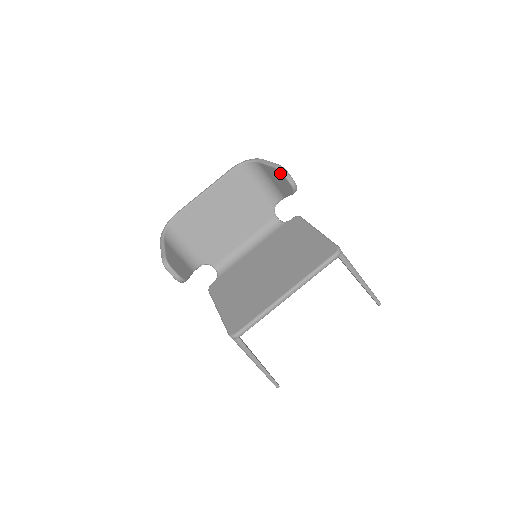
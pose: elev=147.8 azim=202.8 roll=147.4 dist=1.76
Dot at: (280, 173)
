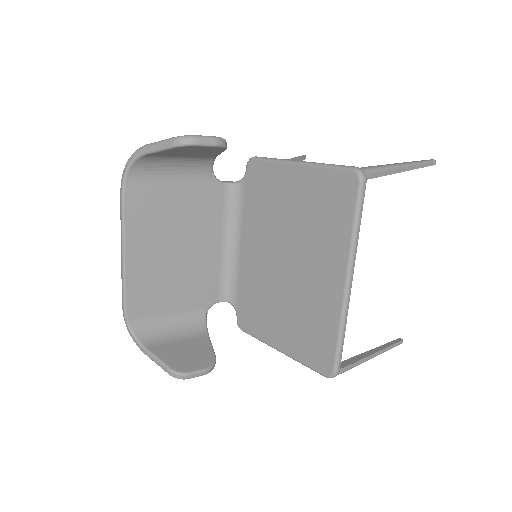
Dot at: (187, 147)
